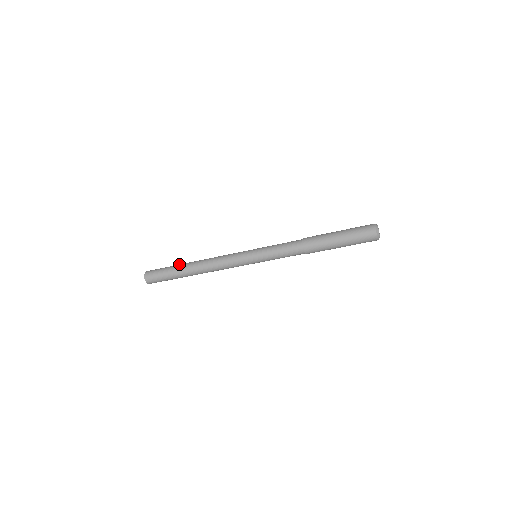
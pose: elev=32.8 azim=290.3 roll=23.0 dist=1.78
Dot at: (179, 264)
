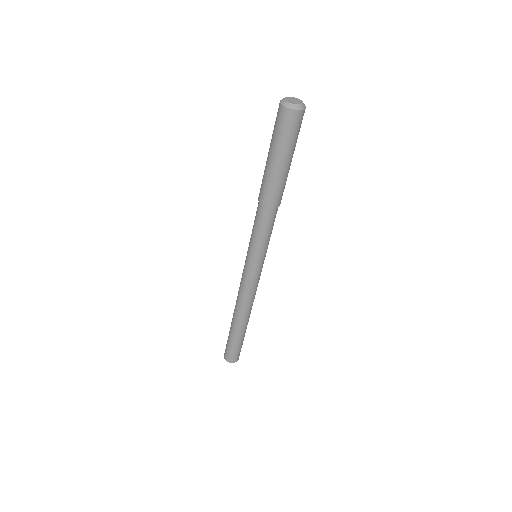
Dot at: occluded
